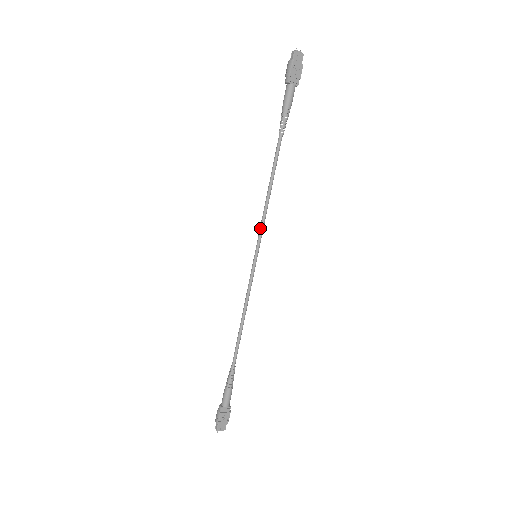
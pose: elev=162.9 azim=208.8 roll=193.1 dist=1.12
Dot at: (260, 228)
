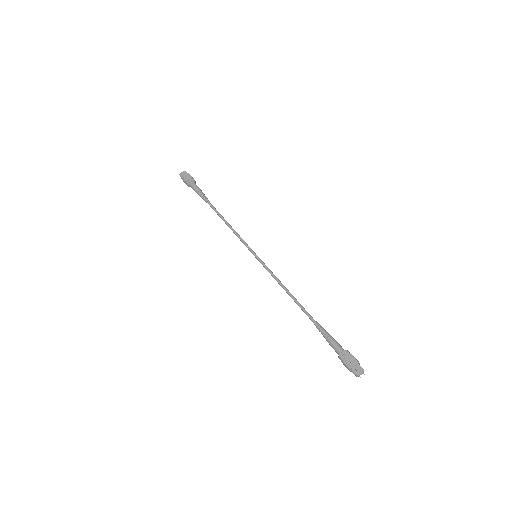
Dot at: occluded
